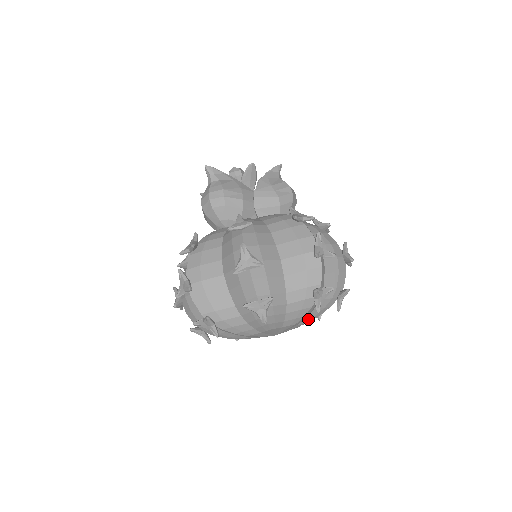
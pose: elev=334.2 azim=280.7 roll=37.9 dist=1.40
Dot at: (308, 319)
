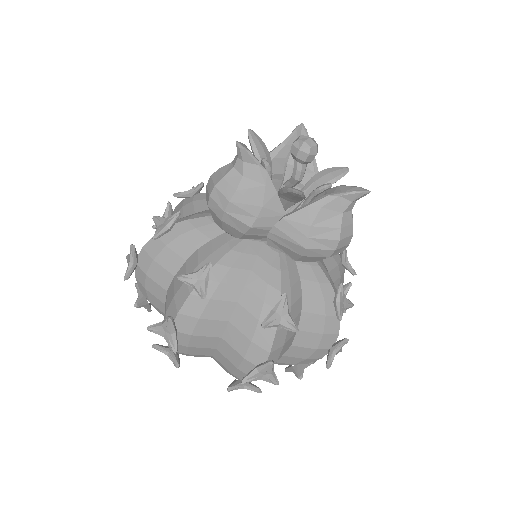
Dot at: occluded
